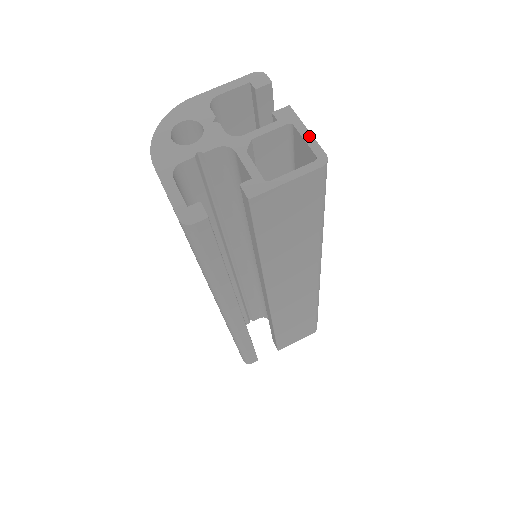
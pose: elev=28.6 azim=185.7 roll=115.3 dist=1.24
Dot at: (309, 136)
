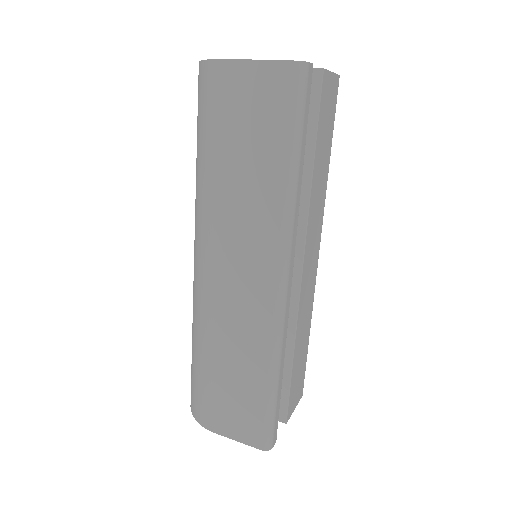
Dot at: occluded
